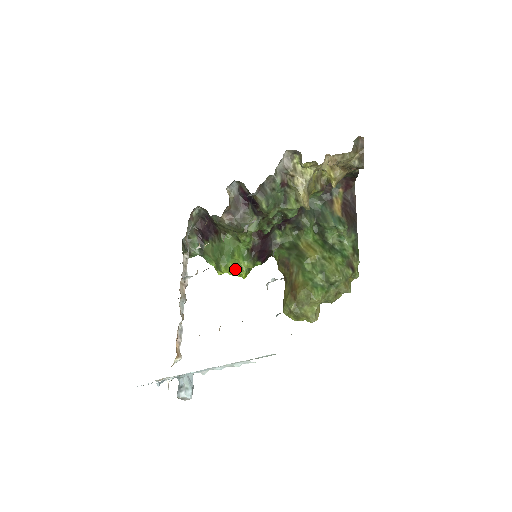
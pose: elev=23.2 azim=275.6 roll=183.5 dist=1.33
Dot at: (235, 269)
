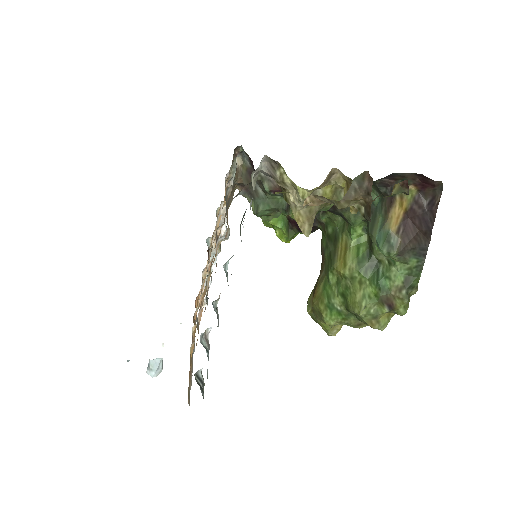
Dot at: (275, 231)
